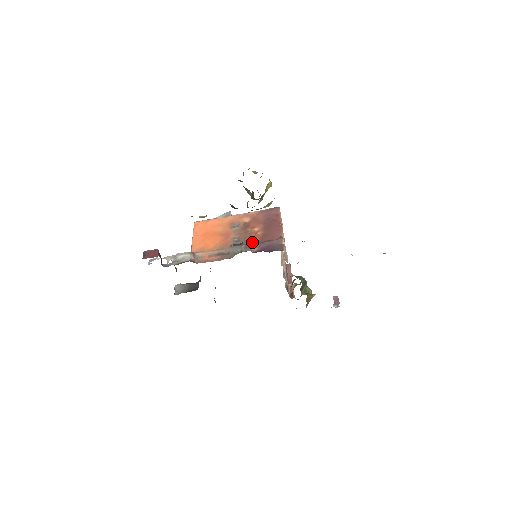
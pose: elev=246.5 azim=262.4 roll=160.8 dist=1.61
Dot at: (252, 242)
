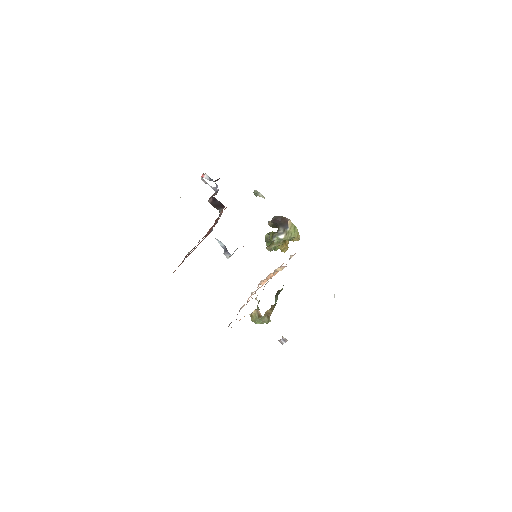
Dot at: occluded
